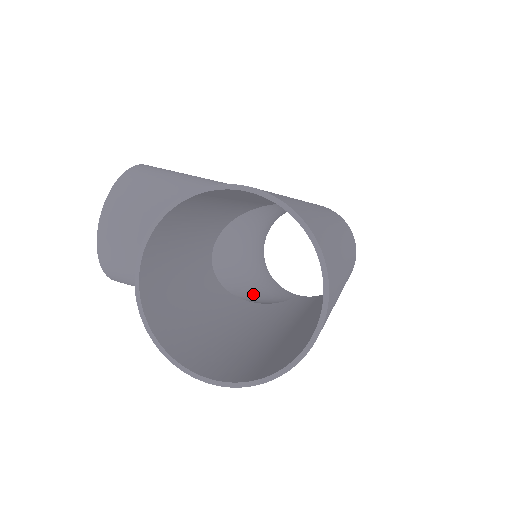
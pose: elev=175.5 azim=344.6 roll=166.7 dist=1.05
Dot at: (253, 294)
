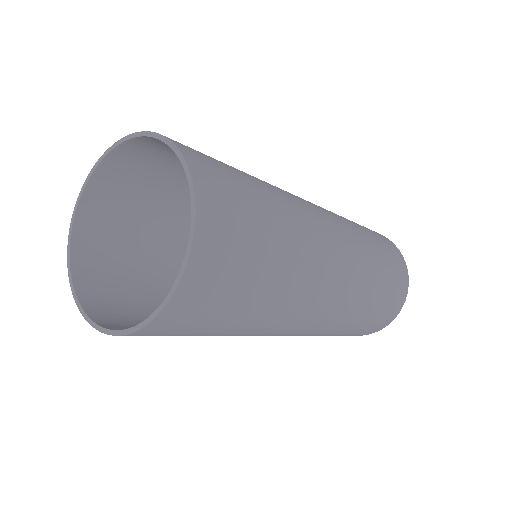
Dot at: occluded
